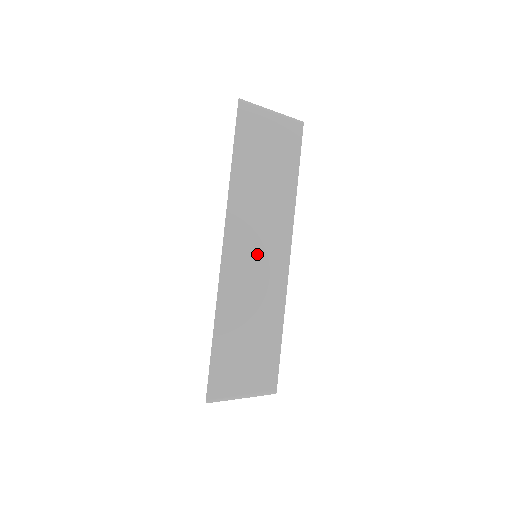
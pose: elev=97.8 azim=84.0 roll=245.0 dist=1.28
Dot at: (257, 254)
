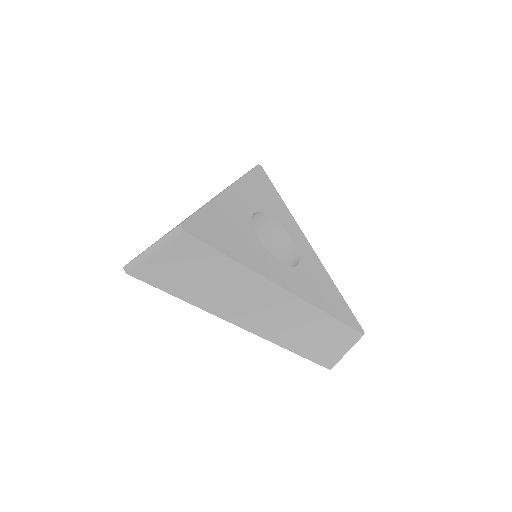
Dot at: (268, 311)
